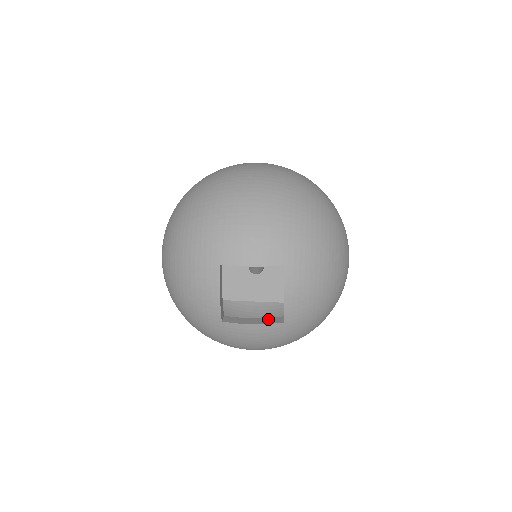
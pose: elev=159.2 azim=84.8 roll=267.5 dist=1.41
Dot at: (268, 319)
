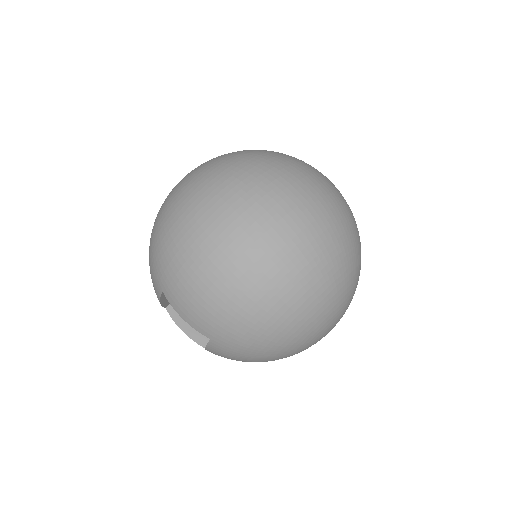
Dot at: (201, 335)
